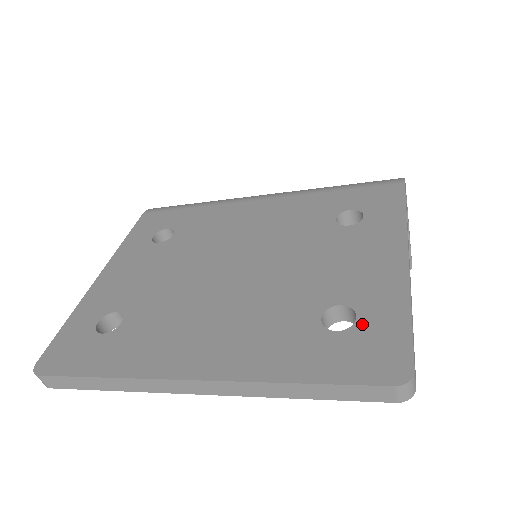
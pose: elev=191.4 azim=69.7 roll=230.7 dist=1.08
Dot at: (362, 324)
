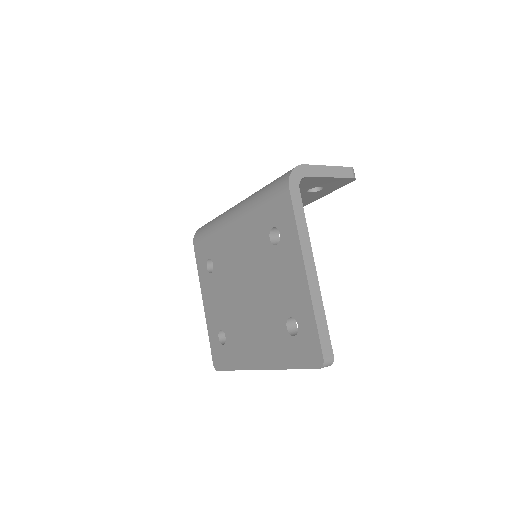
Dot at: (301, 331)
